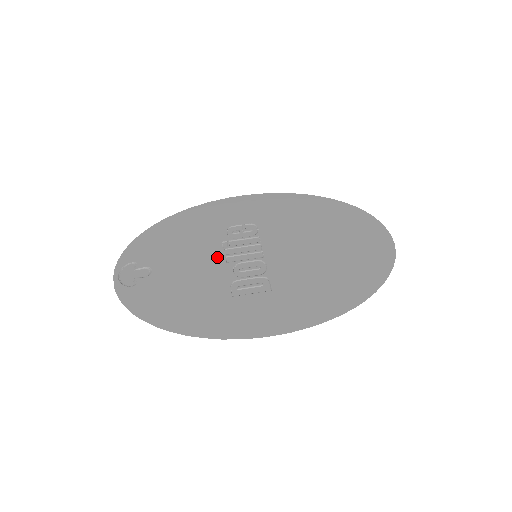
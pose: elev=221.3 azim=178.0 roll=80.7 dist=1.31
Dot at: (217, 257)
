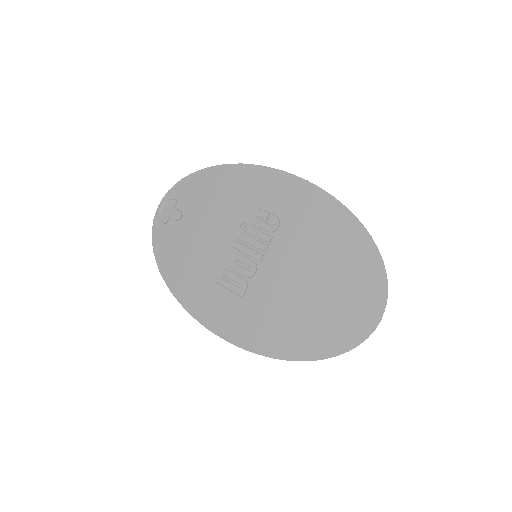
Dot at: (229, 236)
